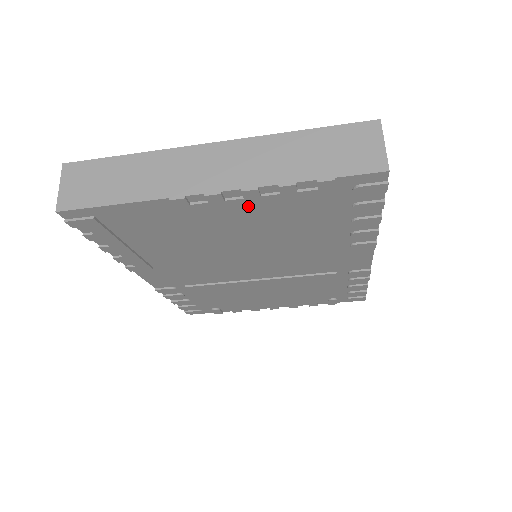
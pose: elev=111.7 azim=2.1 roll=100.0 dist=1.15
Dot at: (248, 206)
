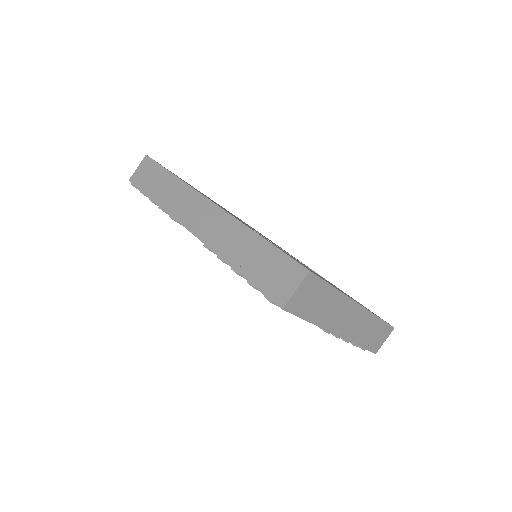
Dot at: occluded
